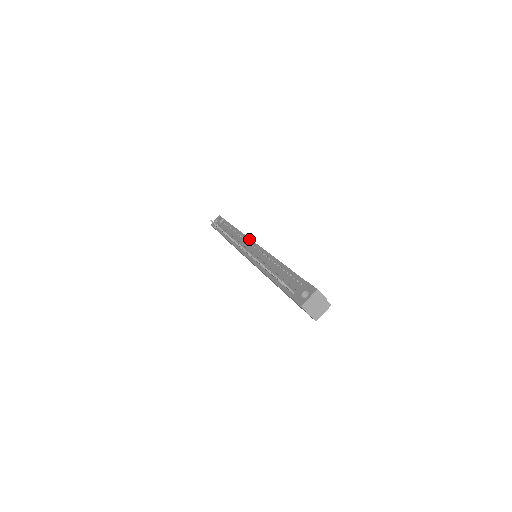
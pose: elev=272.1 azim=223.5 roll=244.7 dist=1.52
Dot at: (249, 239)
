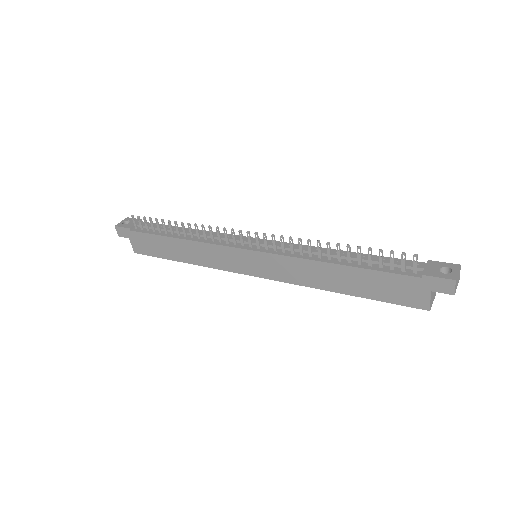
Dot at: occluded
